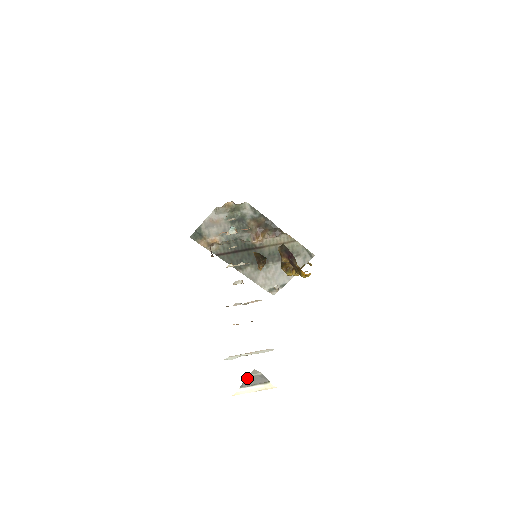
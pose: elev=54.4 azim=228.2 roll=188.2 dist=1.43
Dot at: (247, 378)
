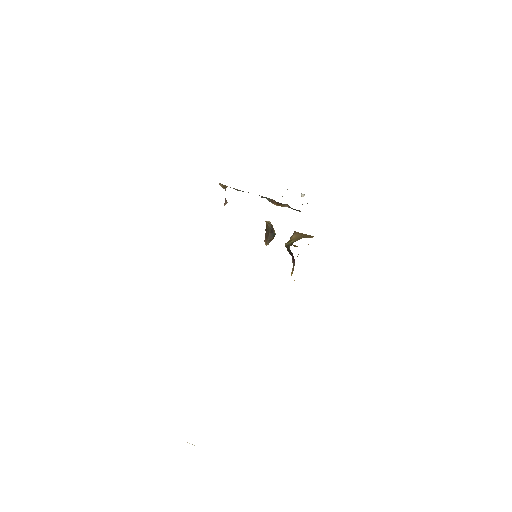
Dot at: occluded
